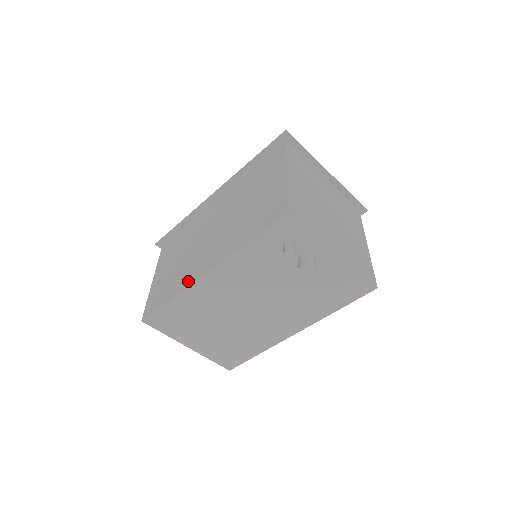
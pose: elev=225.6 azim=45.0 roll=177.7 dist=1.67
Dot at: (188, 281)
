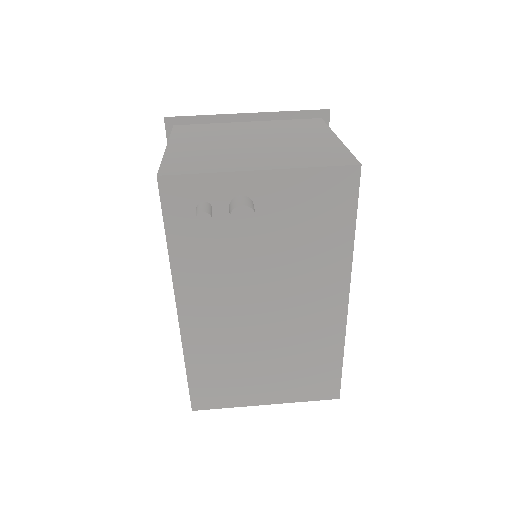
Dot at: occluded
